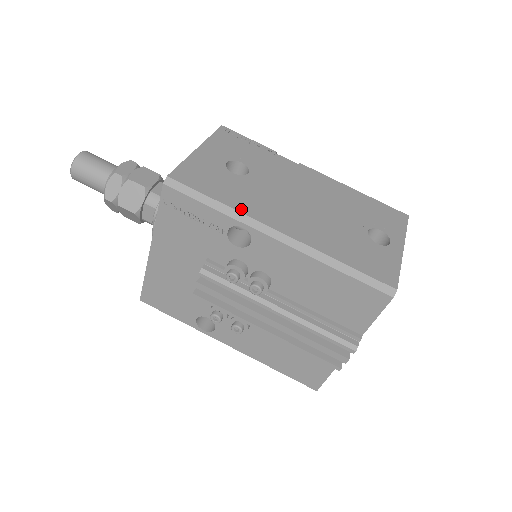
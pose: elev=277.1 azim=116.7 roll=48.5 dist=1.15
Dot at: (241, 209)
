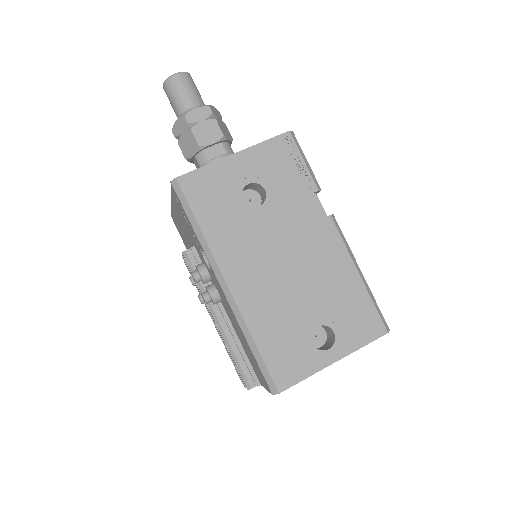
Dot at: (213, 244)
